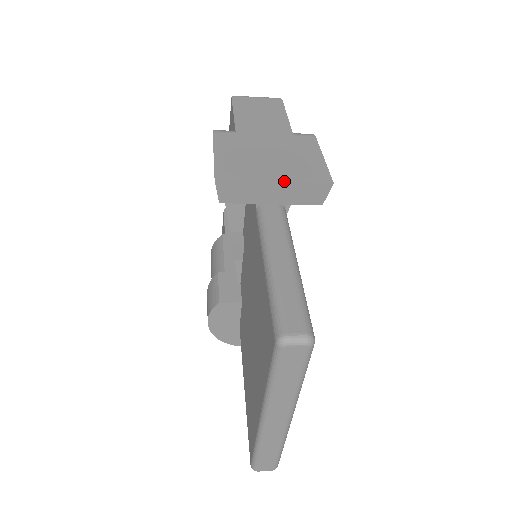
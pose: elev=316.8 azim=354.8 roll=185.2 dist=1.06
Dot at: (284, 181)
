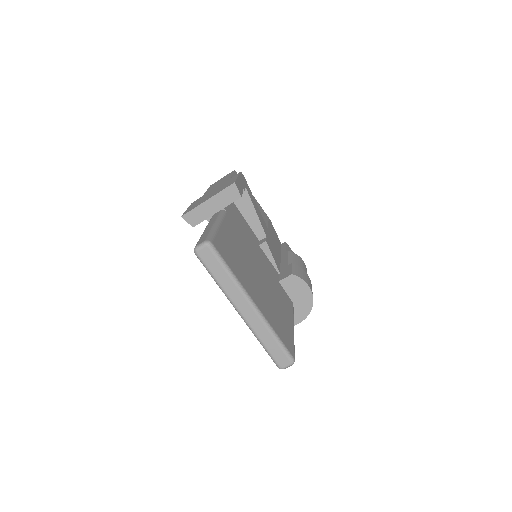
Dot at: (211, 197)
